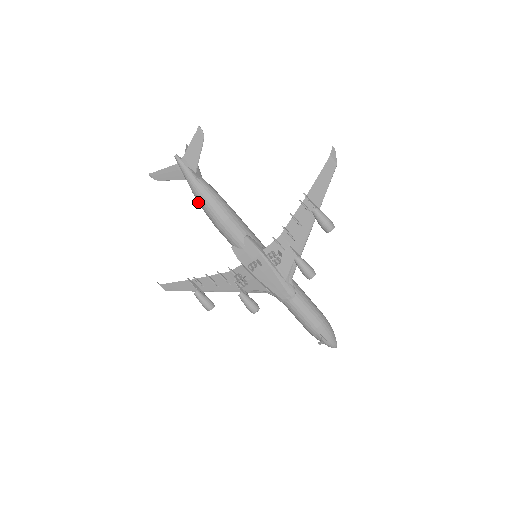
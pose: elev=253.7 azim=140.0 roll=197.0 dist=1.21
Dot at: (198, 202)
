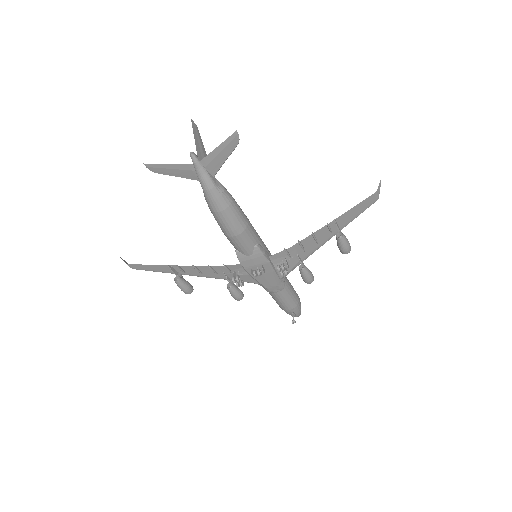
Dot at: (211, 209)
